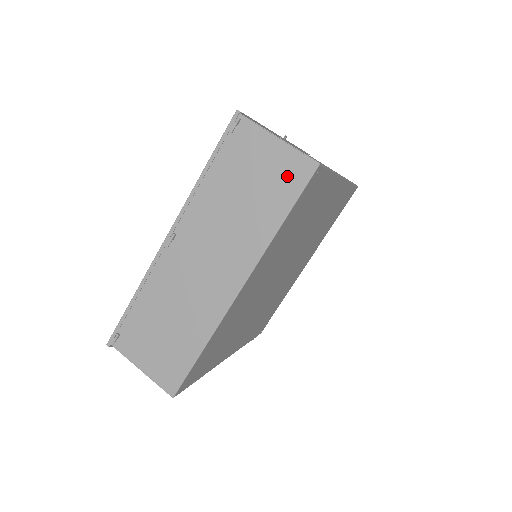
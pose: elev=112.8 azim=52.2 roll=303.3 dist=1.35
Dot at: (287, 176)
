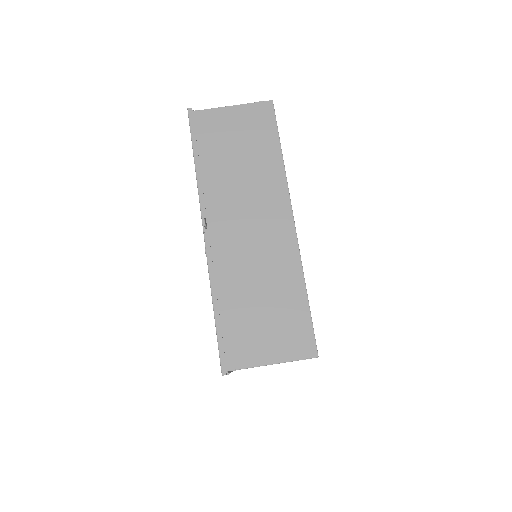
Dot at: occluded
